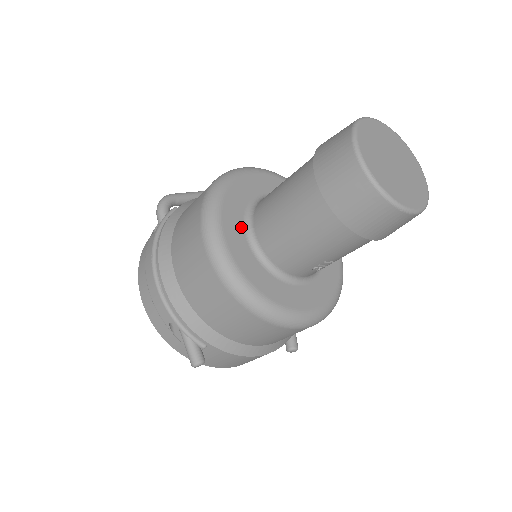
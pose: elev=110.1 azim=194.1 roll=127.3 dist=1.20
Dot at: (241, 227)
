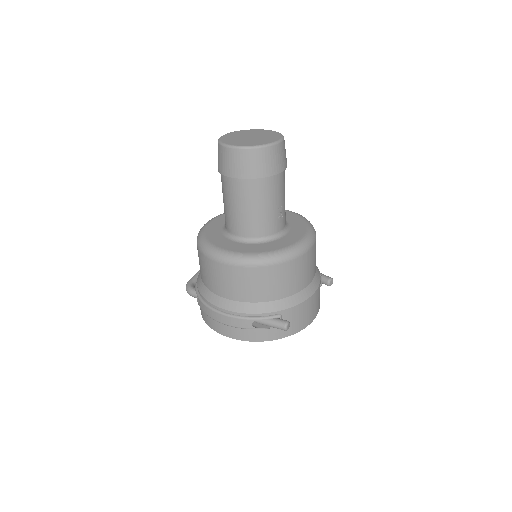
Dot at: (229, 241)
